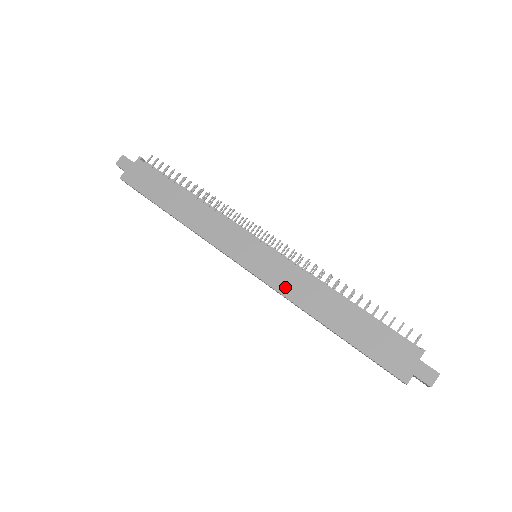
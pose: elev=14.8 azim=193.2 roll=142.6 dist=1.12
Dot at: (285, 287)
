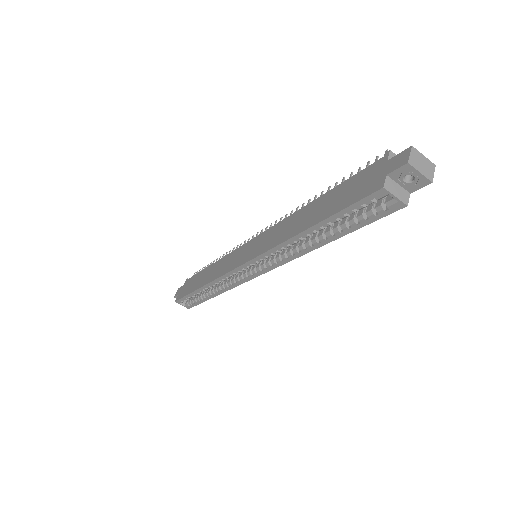
Dot at: (269, 244)
